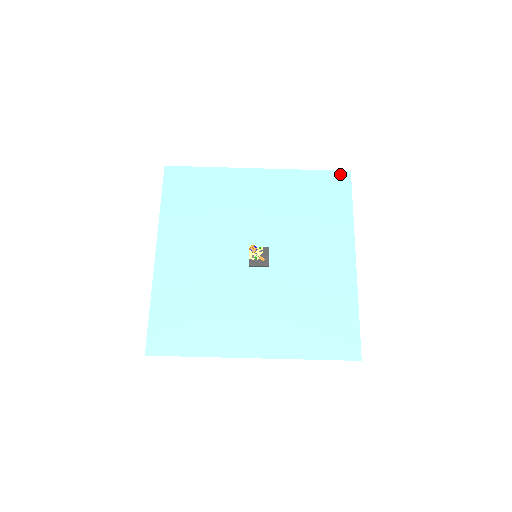
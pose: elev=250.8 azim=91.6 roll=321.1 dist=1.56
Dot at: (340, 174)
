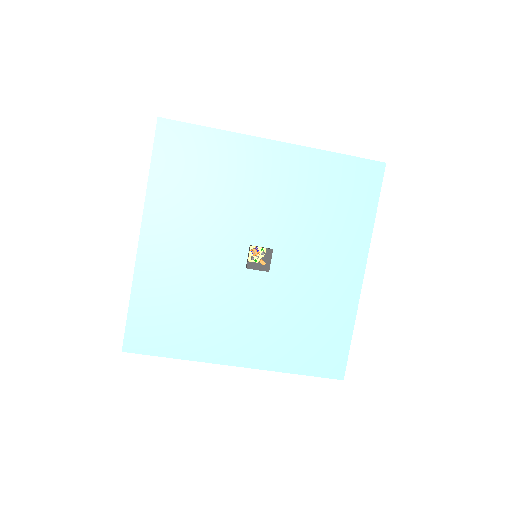
Dot at: (373, 165)
